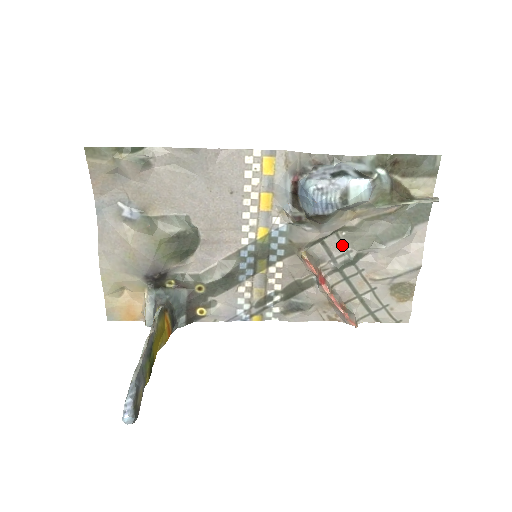
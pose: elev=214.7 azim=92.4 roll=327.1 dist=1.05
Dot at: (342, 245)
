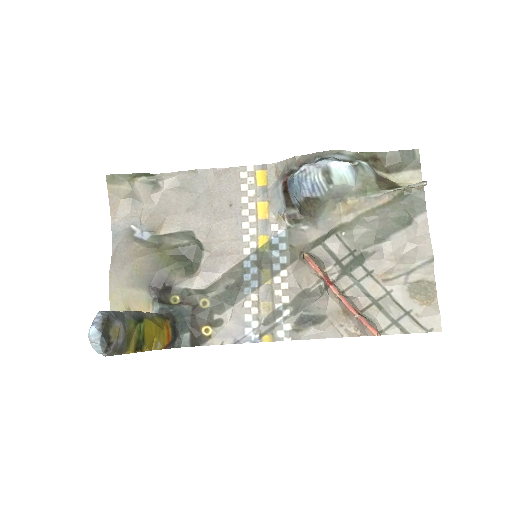
Dot at: (344, 246)
